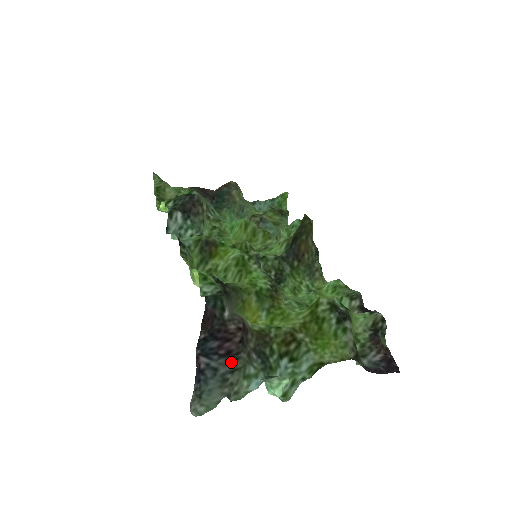
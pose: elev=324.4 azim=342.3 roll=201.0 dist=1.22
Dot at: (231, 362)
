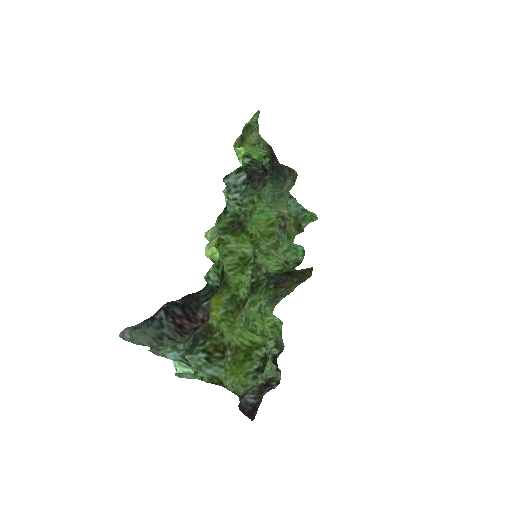
Dot at: (176, 333)
